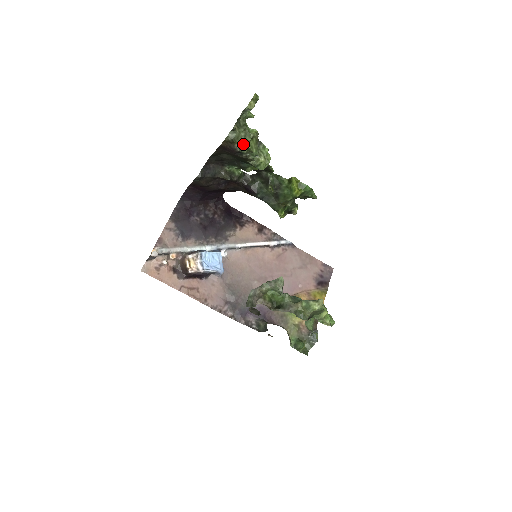
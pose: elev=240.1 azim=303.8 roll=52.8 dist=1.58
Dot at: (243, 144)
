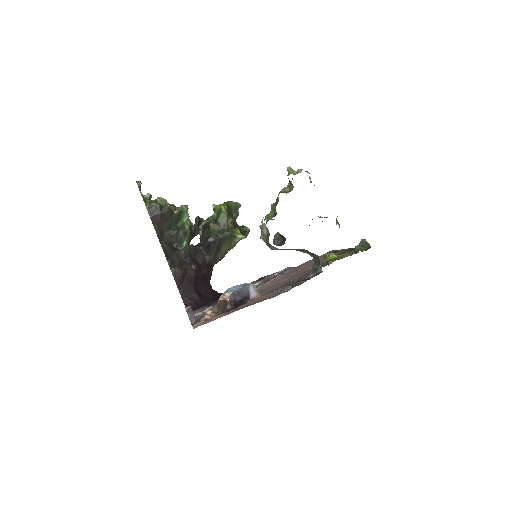
Dot at: (158, 203)
